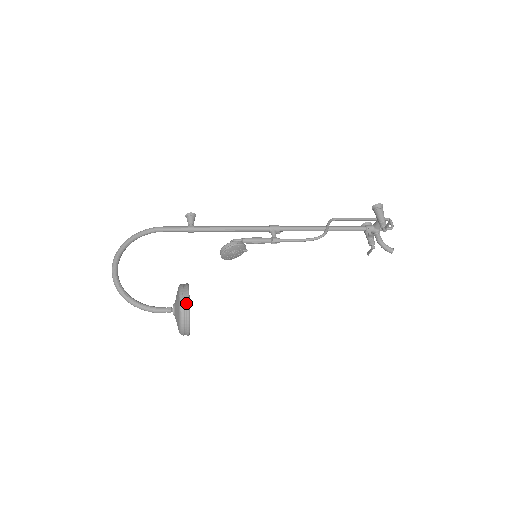
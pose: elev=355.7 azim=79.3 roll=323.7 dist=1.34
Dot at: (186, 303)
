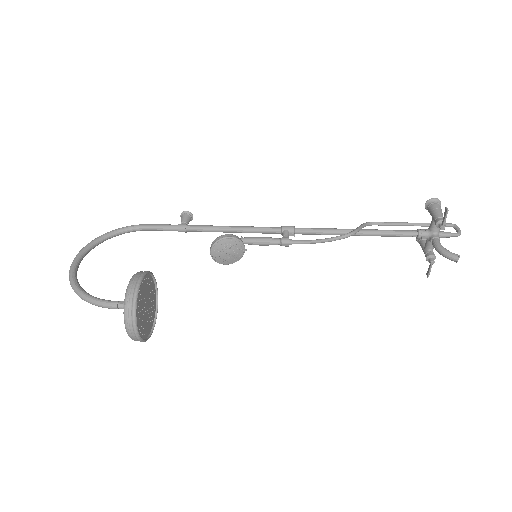
Dot at: (135, 286)
